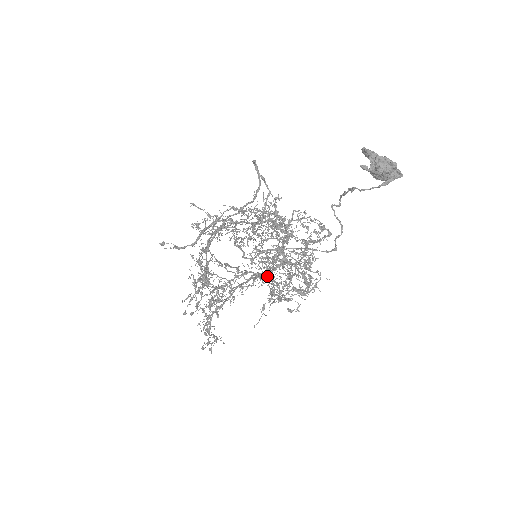
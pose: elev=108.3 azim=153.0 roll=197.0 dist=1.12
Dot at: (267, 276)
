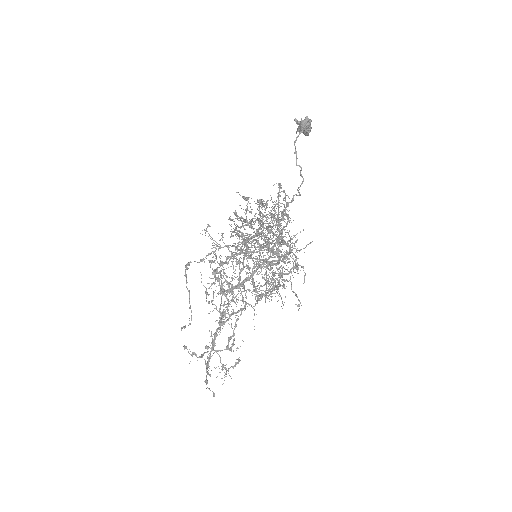
Dot at: (247, 250)
